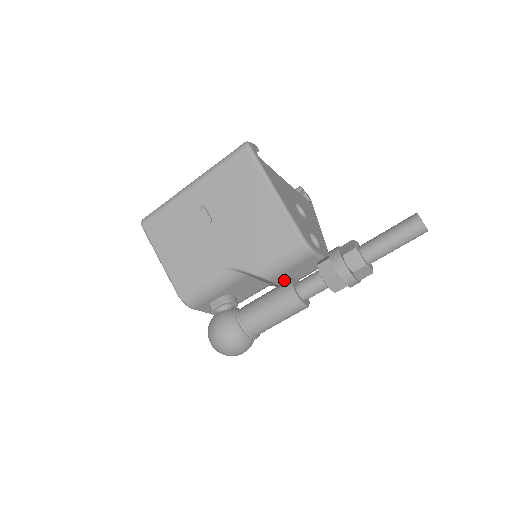
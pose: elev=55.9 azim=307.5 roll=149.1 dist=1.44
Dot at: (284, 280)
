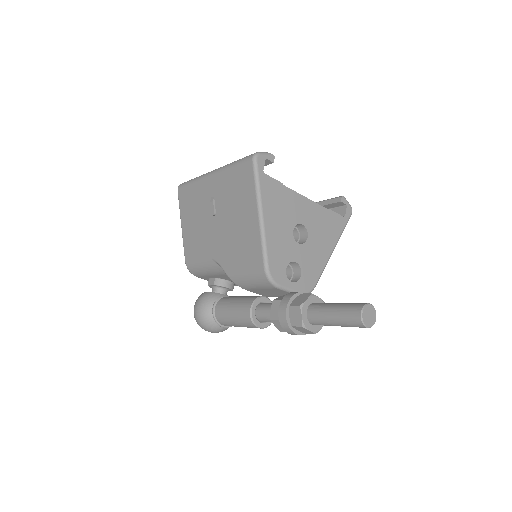
Dot at: (260, 293)
